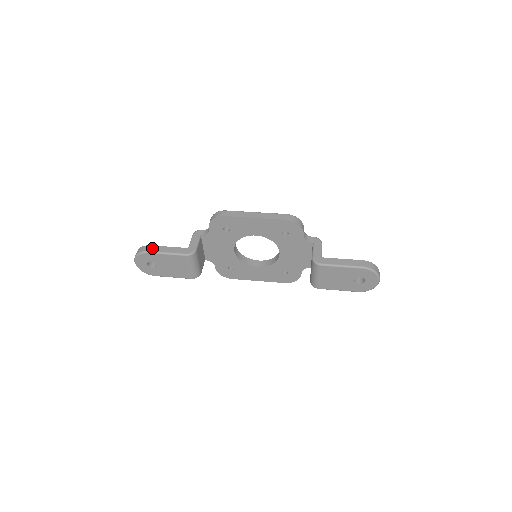
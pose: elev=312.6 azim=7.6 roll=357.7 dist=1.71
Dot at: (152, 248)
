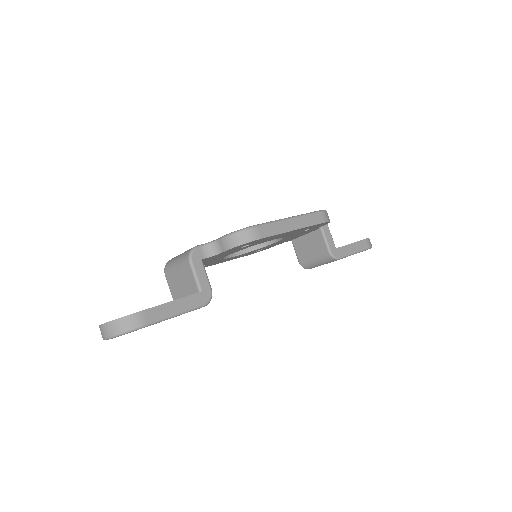
Dot at: (150, 315)
